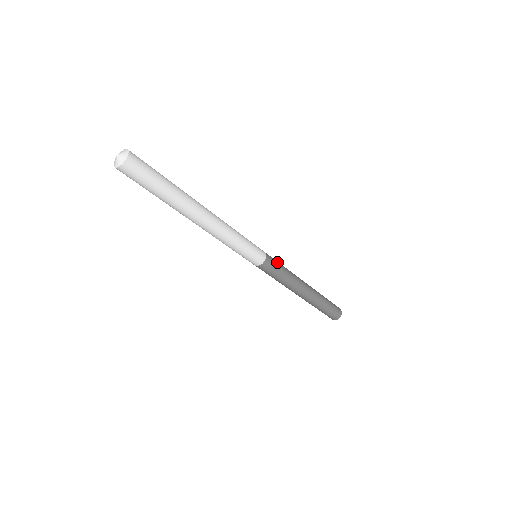
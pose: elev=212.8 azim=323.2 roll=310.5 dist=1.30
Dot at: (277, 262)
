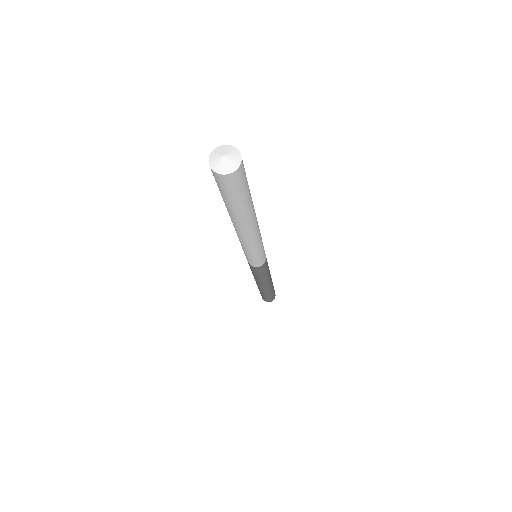
Dot at: occluded
